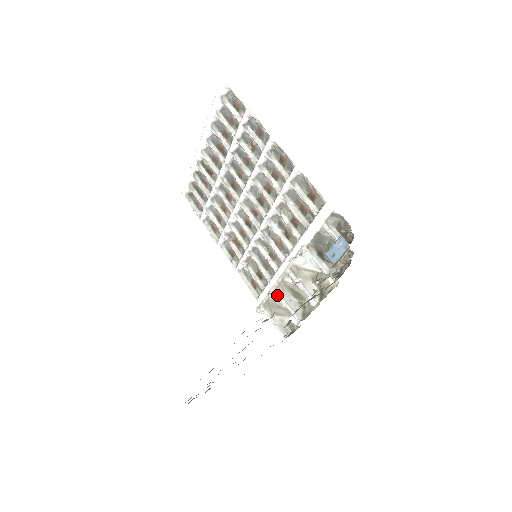
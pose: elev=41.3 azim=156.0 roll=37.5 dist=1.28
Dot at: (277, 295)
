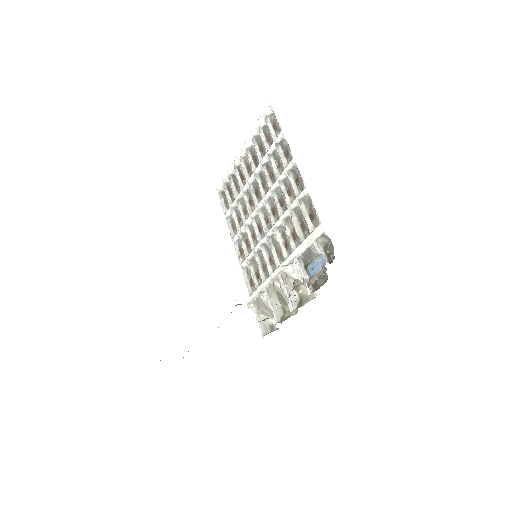
Dot at: (266, 295)
